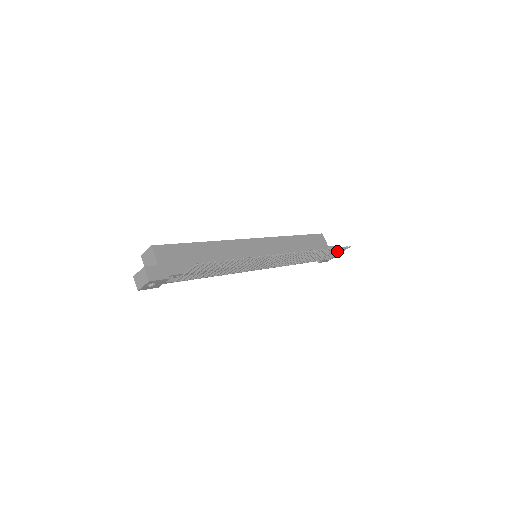
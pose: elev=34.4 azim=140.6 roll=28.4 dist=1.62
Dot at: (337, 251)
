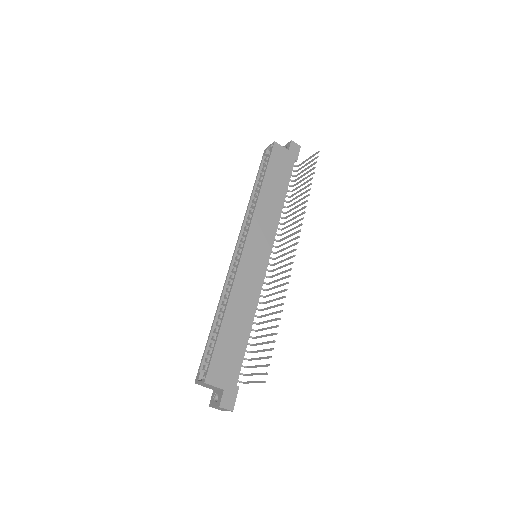
Dot at: occluded
